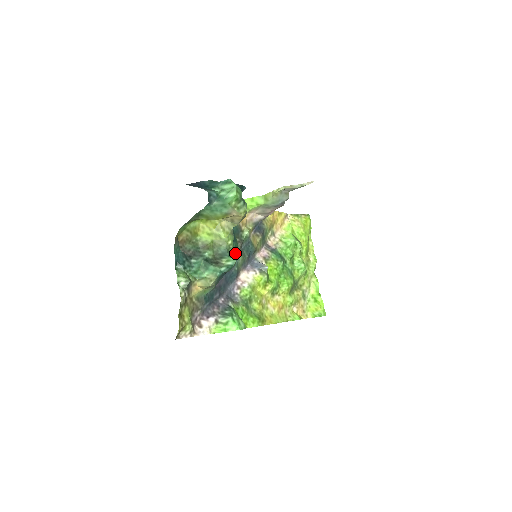
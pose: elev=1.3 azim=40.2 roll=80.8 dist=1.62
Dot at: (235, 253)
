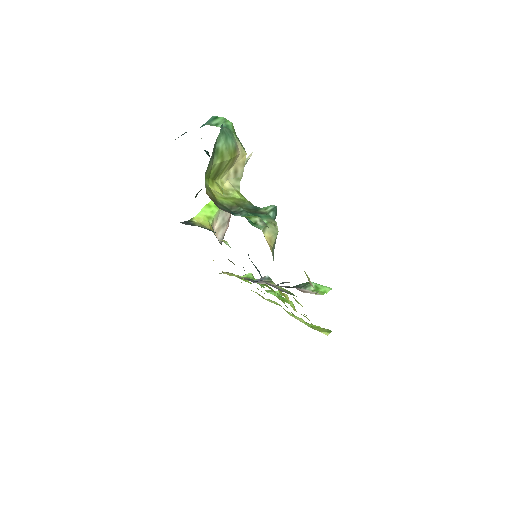
Dot at: occluded
